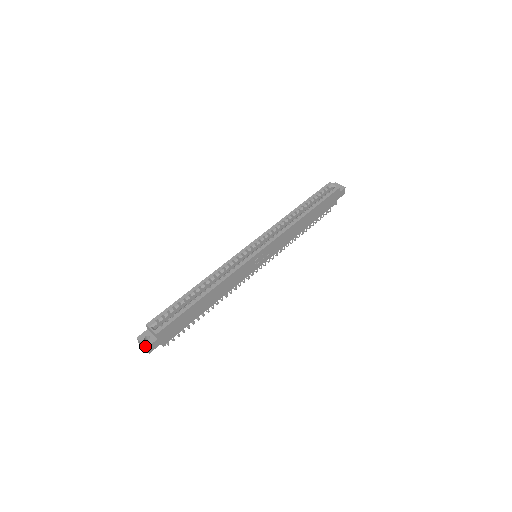
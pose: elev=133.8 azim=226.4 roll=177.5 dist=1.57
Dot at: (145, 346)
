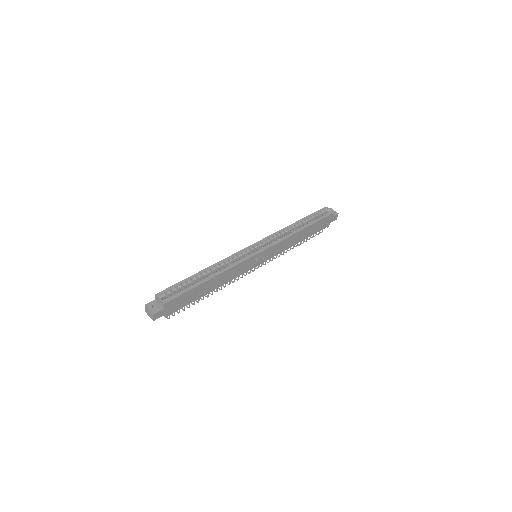
Dot at: (152, 313)
